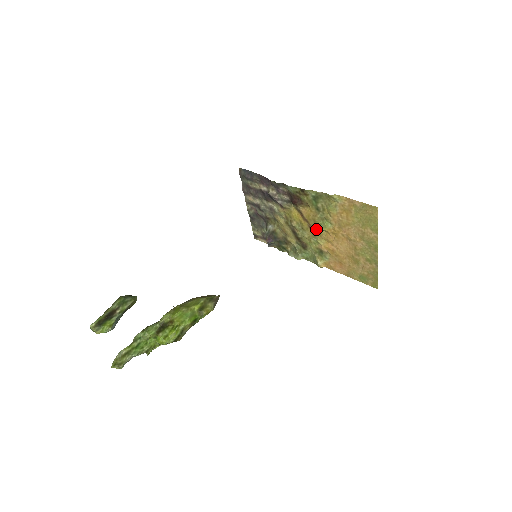
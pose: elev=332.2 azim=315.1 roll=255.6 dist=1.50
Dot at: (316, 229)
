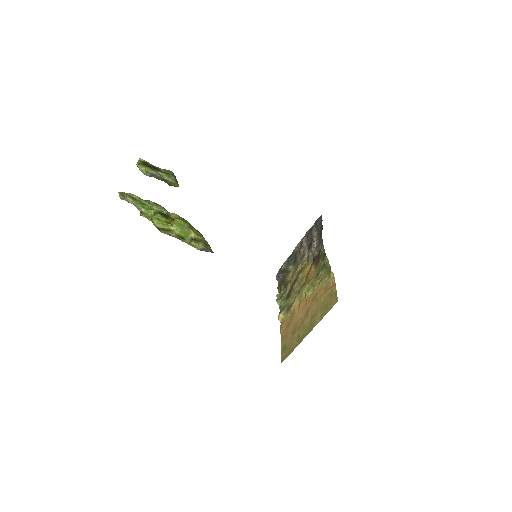
Dot at: (303, 288)
